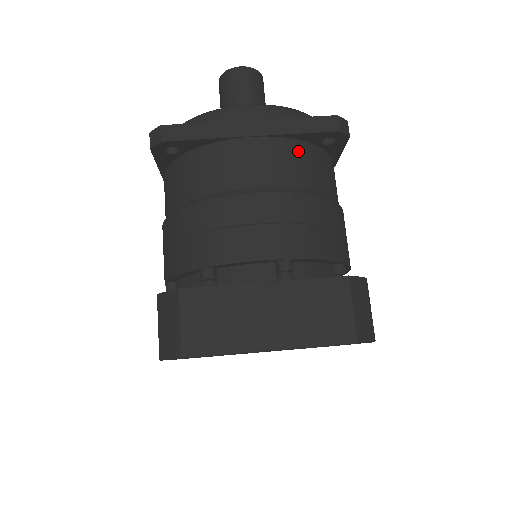
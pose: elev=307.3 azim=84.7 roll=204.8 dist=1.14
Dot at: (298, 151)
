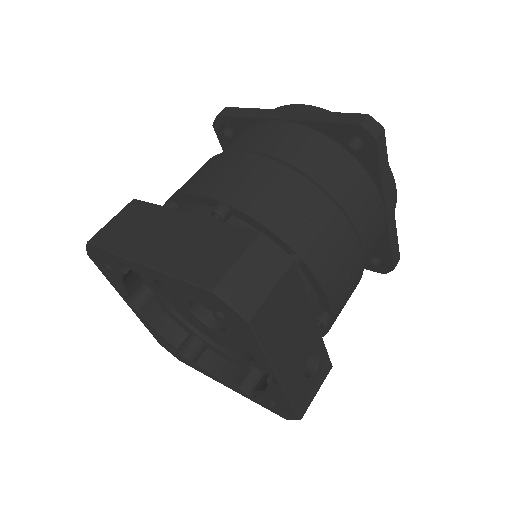
Dot at: (316, 141)
